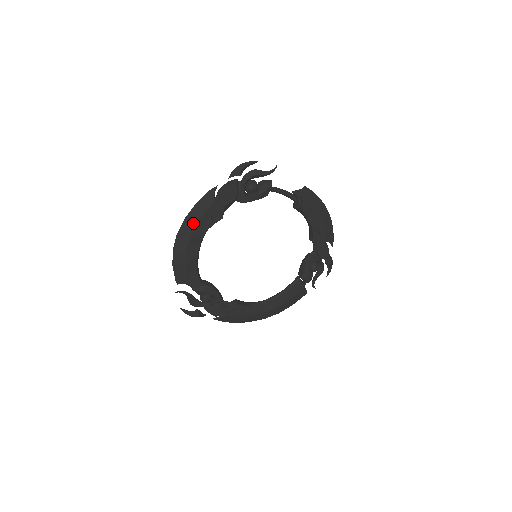
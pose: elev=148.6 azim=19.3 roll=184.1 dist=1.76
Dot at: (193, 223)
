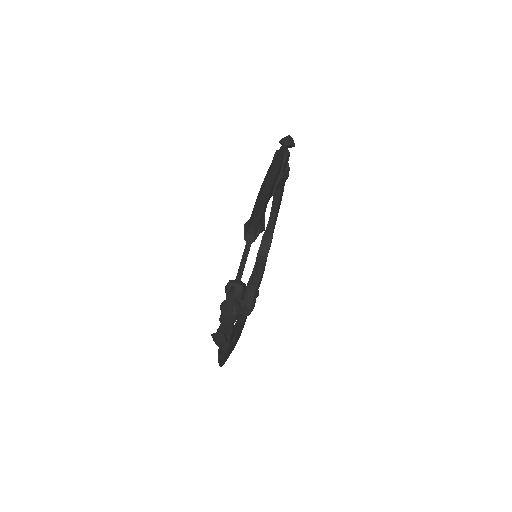
Dot at: occluded
